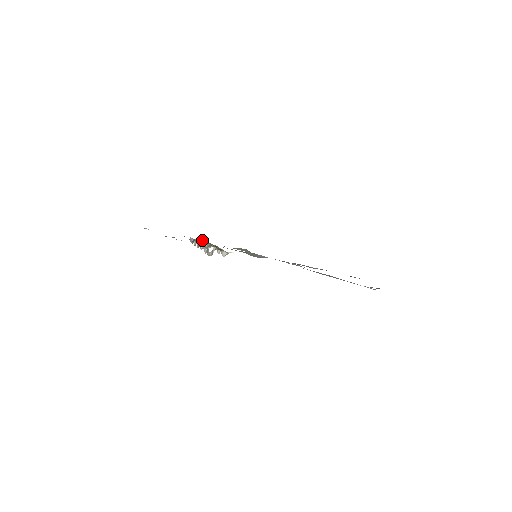
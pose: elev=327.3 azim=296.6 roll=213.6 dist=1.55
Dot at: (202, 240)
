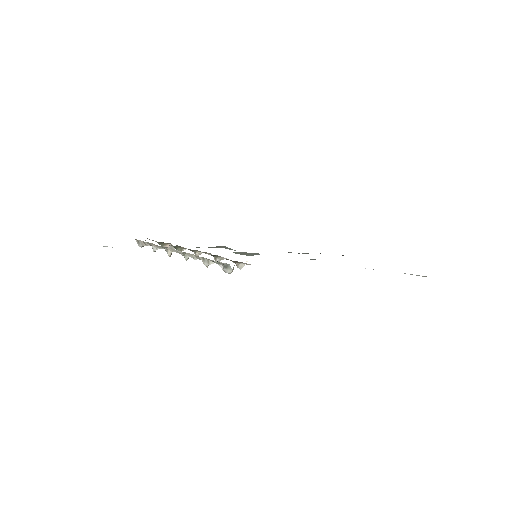
Dot at: (160, 243)
